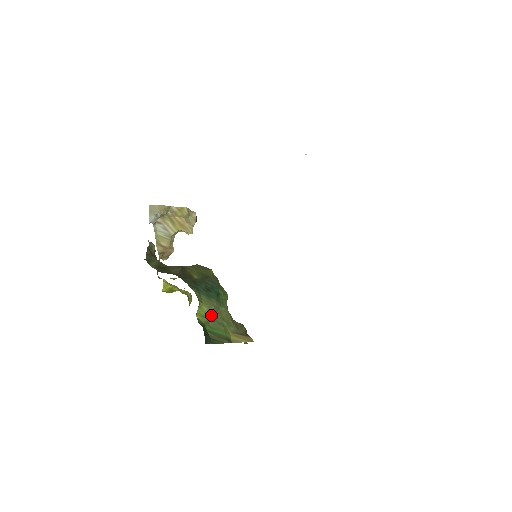
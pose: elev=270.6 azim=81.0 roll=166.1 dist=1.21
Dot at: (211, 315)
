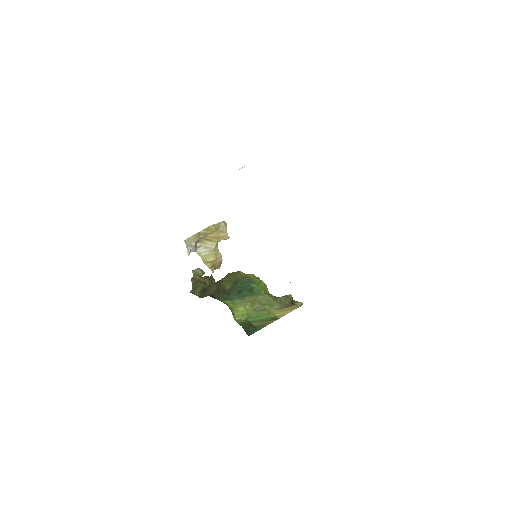
Dot at: (250, 309)
